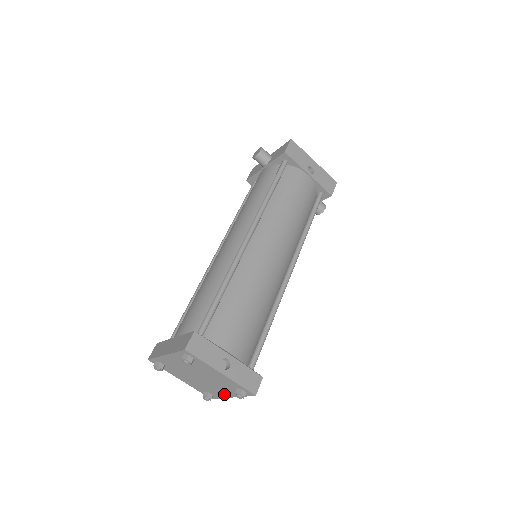
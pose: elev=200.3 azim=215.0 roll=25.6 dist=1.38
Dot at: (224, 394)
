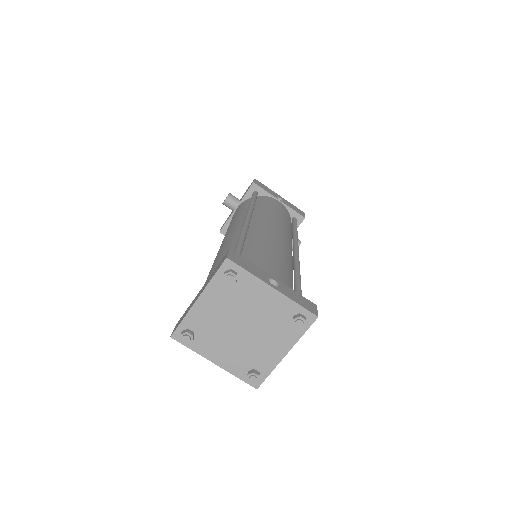
Dot at: (275, 354)
